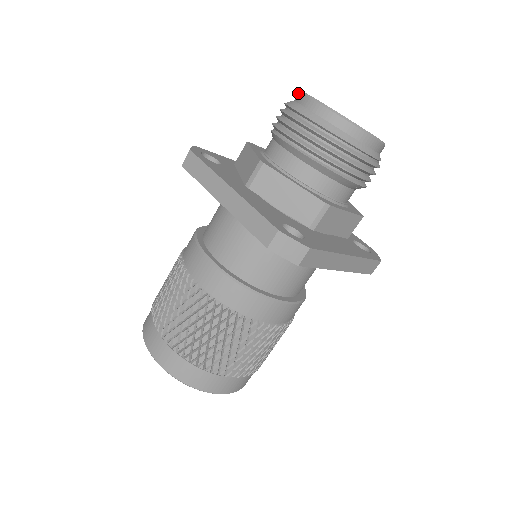
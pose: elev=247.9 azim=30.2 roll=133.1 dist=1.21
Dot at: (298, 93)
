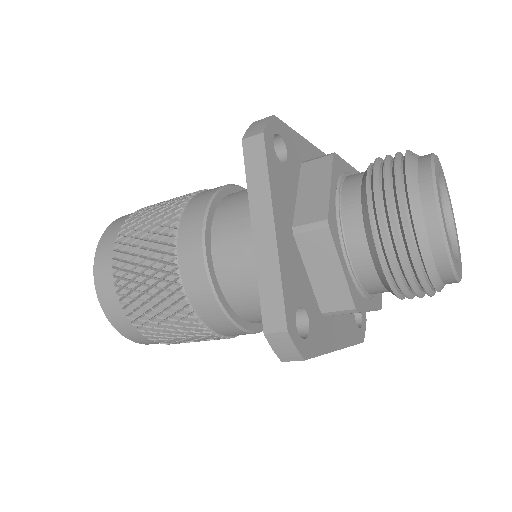
Dot at: (429, 162)
